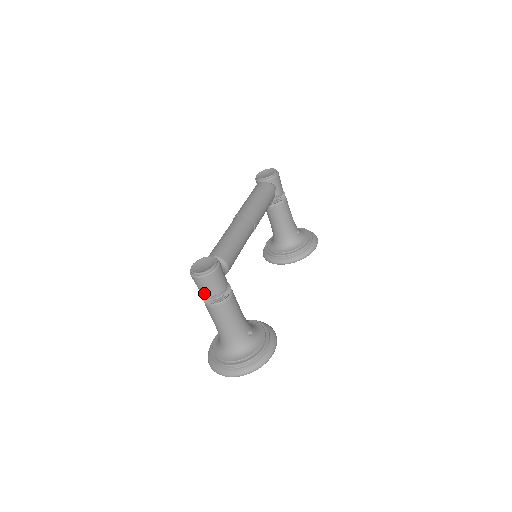
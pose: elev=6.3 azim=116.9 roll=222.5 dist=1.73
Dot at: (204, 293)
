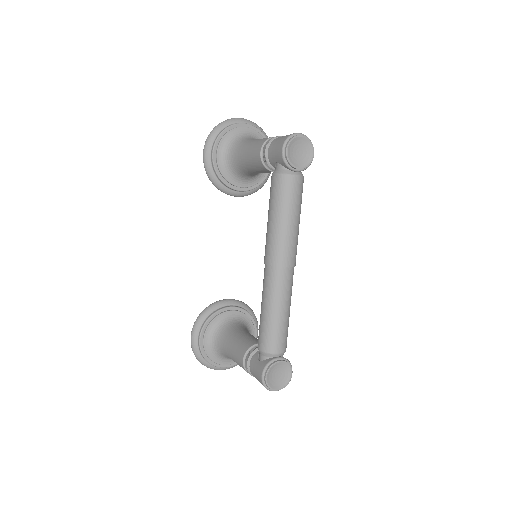
Dot at: occluded
